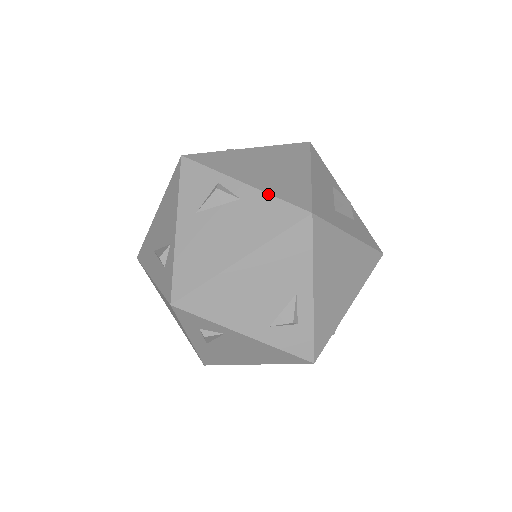
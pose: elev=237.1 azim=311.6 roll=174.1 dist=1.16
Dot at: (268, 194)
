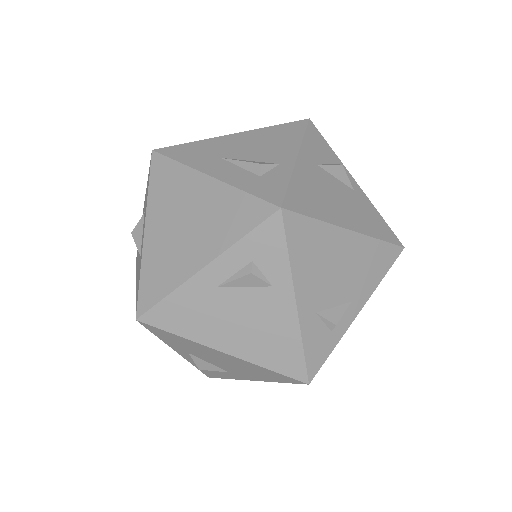
Dot at: occluded
